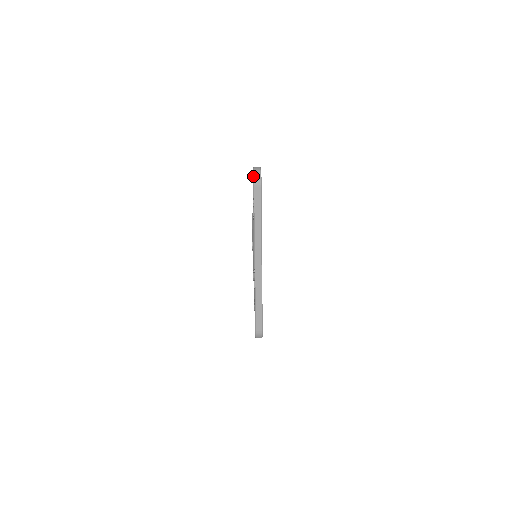
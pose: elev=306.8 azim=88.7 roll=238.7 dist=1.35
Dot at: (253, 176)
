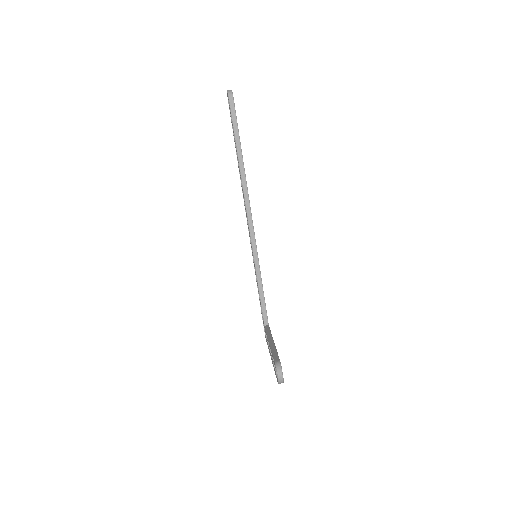
Dot at: (278, 383)
